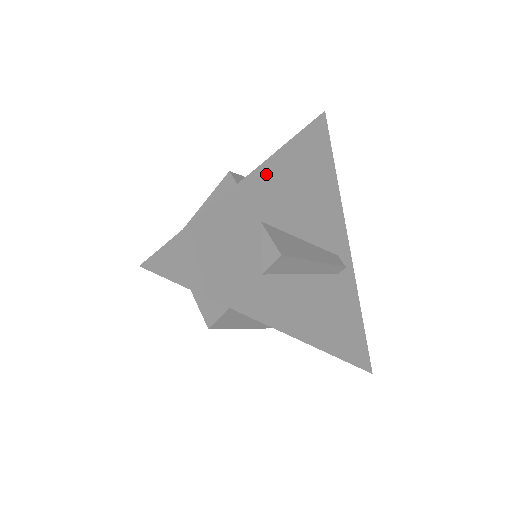
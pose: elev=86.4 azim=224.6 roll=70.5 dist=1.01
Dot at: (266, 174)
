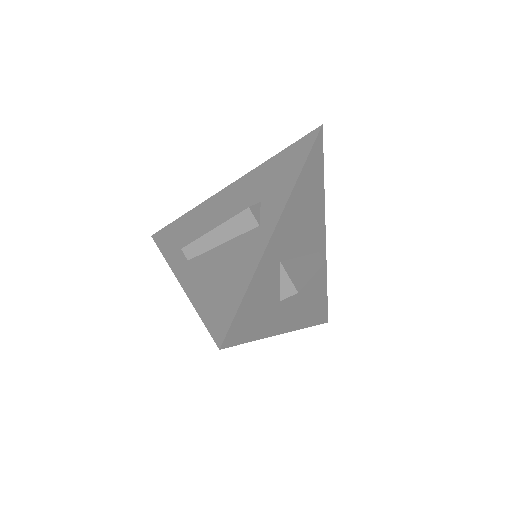
Dot at: (285, 219)
